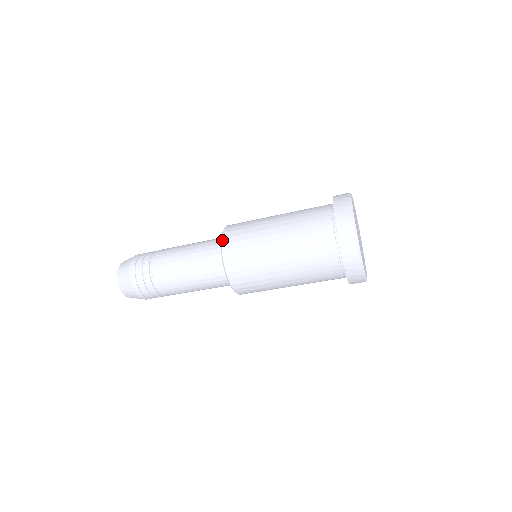
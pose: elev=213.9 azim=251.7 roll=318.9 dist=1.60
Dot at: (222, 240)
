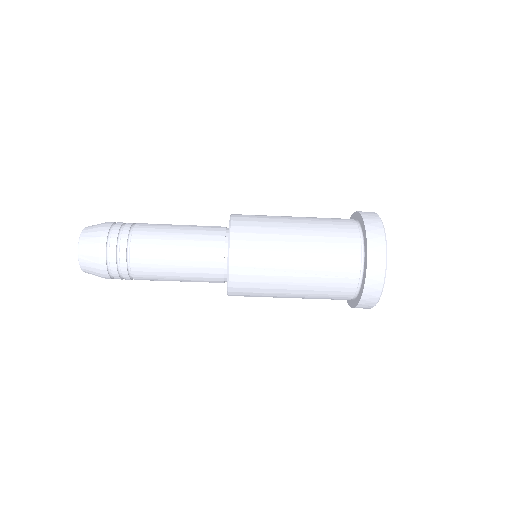
Dot at: occluded
